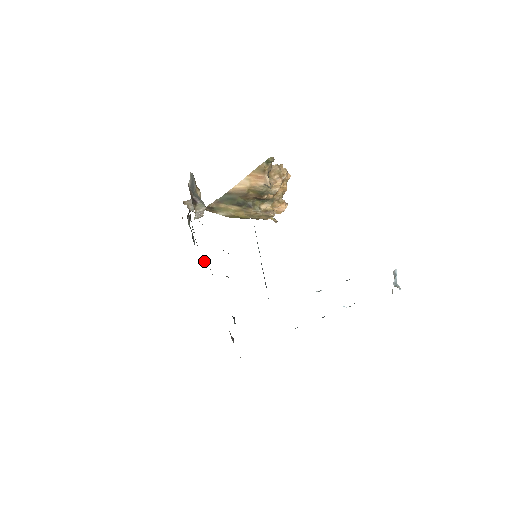
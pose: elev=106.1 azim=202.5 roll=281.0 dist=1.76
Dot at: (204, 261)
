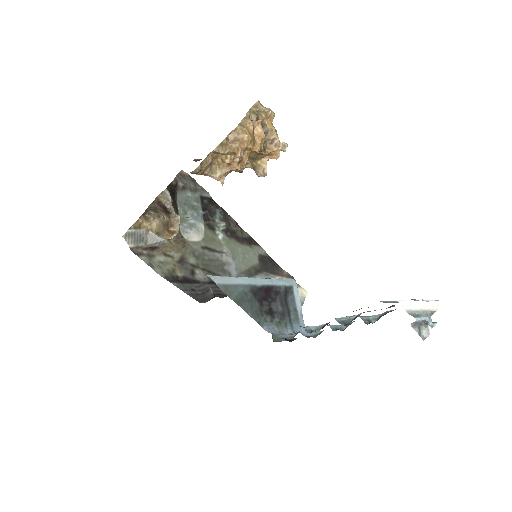
Dot at: (223, 231)
